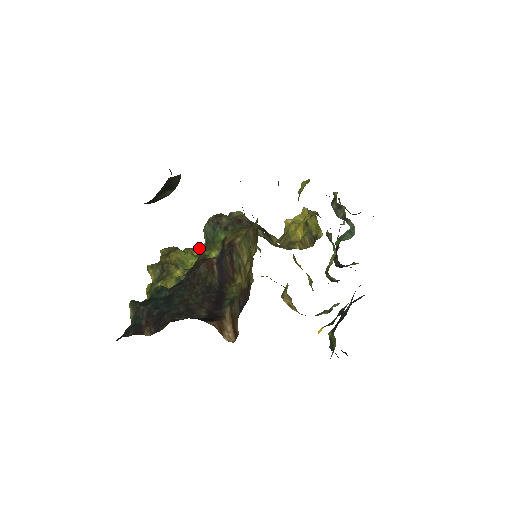
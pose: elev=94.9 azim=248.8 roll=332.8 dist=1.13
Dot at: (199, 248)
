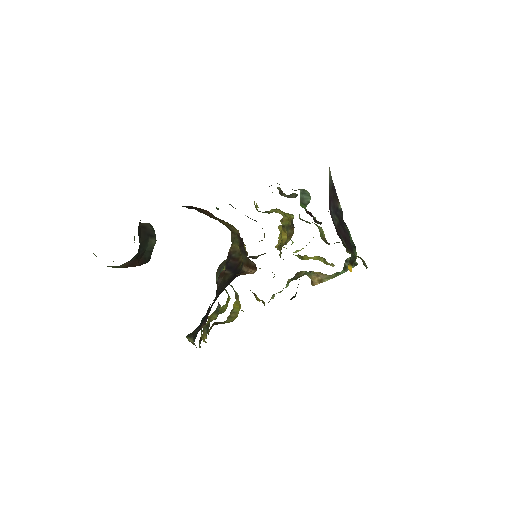
Dot at: (232, 311)
